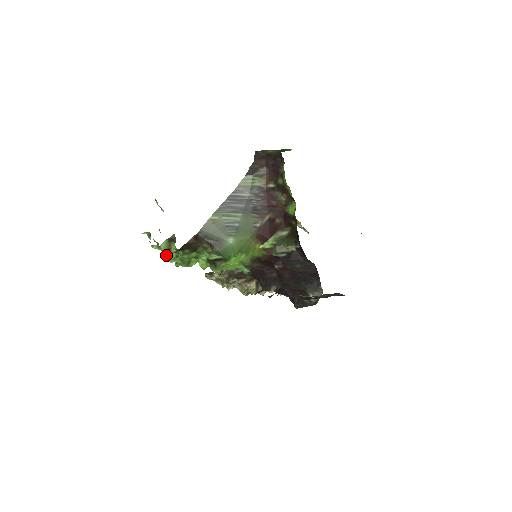
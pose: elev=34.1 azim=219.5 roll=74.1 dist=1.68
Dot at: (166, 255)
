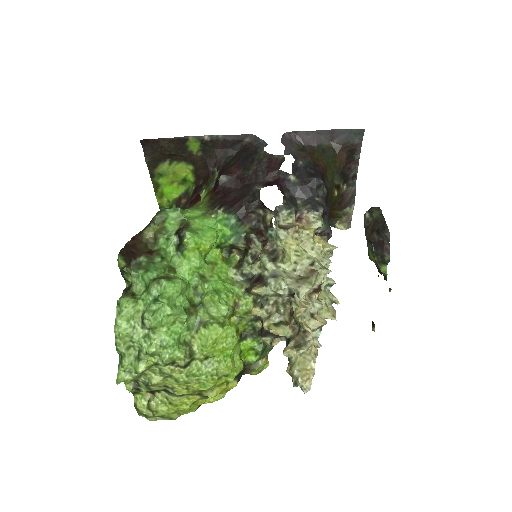
Dot at: (143, 315)
